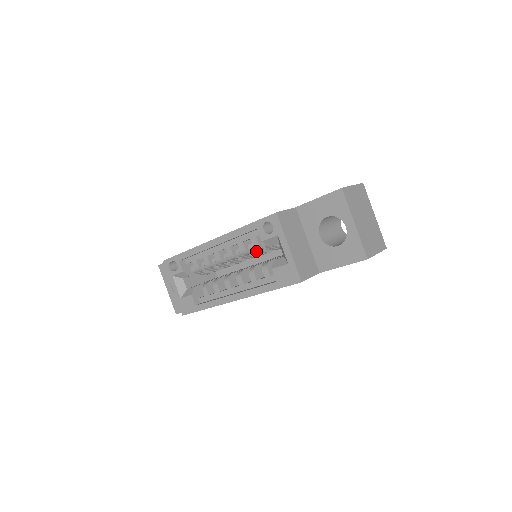
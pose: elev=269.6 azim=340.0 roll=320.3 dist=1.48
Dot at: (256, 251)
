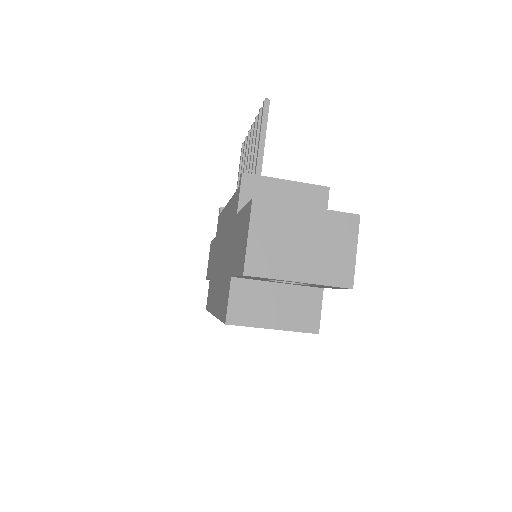
Dot at: occluded
